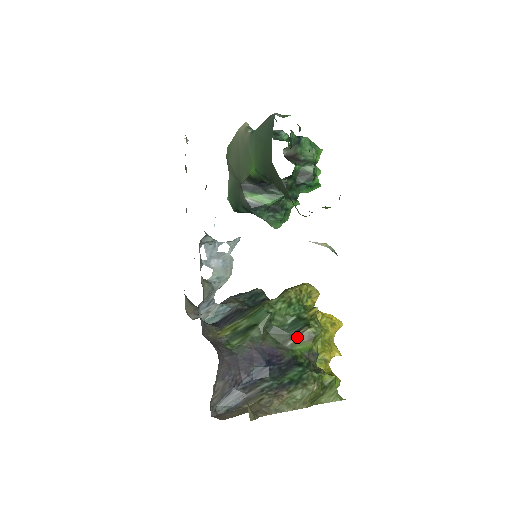
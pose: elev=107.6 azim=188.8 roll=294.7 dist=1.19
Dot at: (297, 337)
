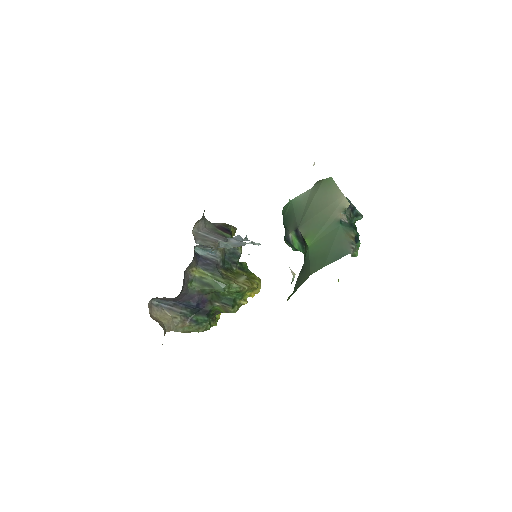
Dot at: (222, 306)
